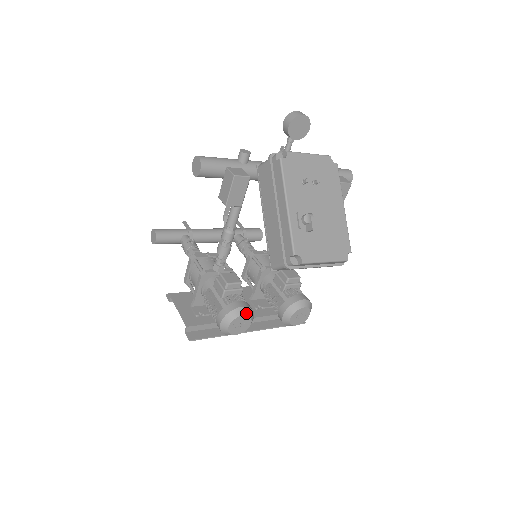
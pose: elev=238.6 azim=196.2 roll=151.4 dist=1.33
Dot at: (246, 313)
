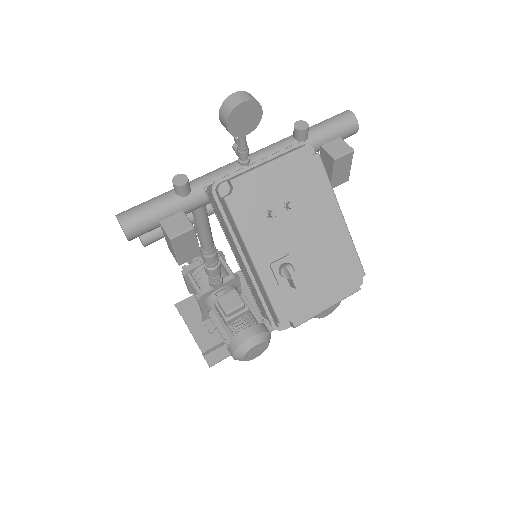
Dot at: (258, 342)
